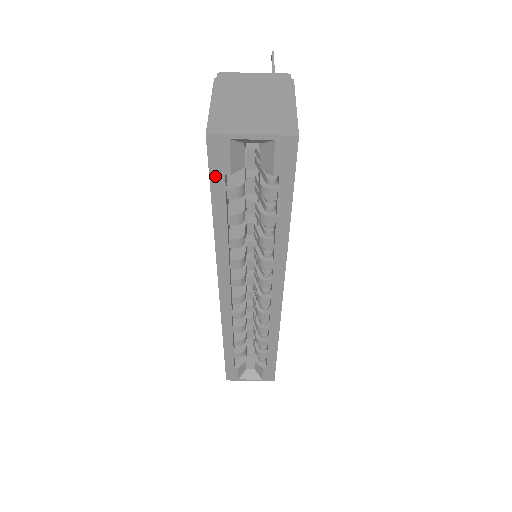
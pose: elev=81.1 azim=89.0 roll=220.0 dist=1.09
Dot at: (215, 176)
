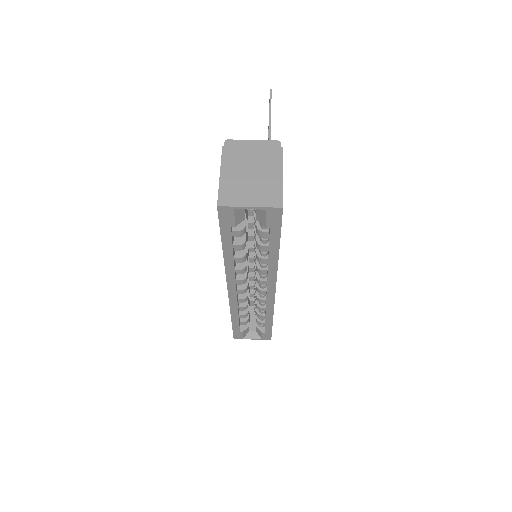
Dot at: (224, 227)
